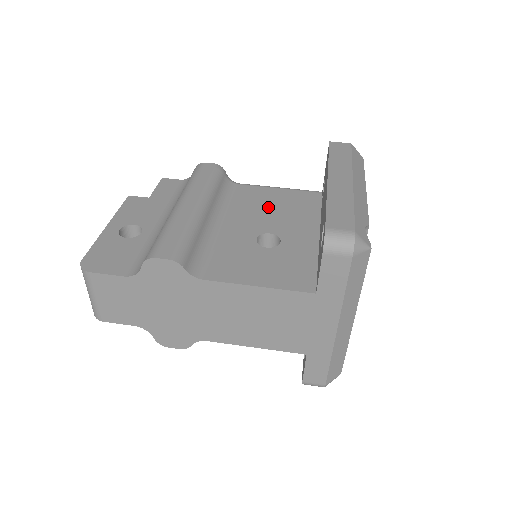
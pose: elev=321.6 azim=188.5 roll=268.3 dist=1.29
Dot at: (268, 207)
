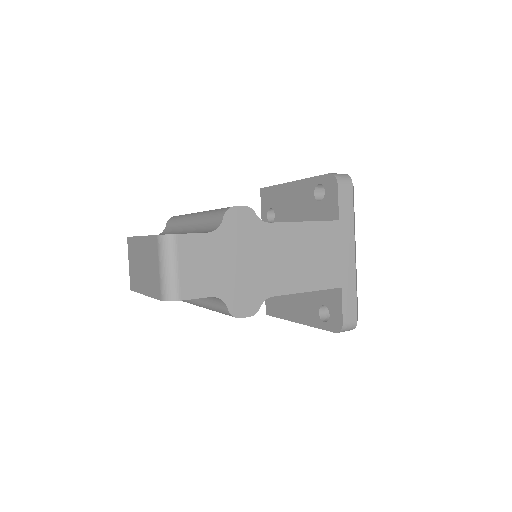
Dot at: occluded
